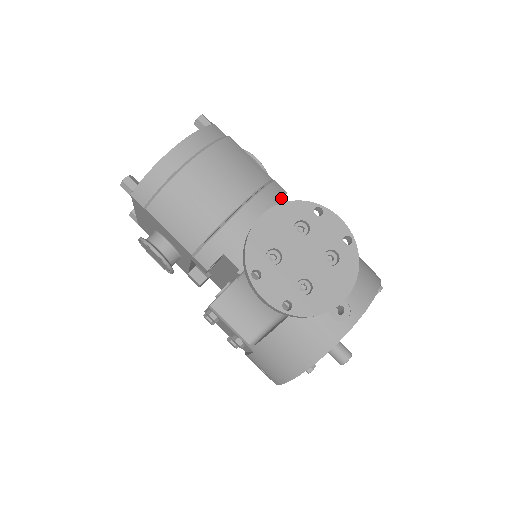
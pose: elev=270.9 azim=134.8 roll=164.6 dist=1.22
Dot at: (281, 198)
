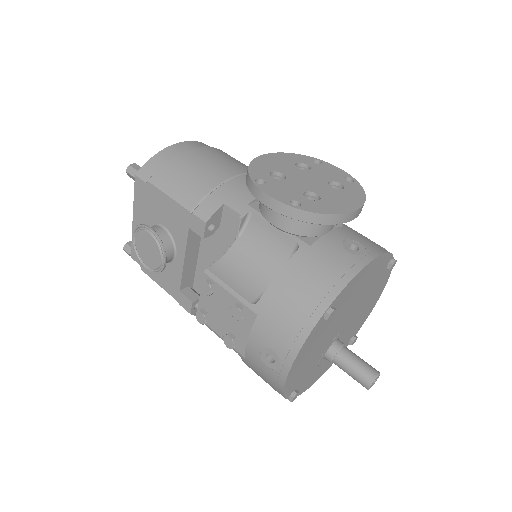
Dot at: occluded
